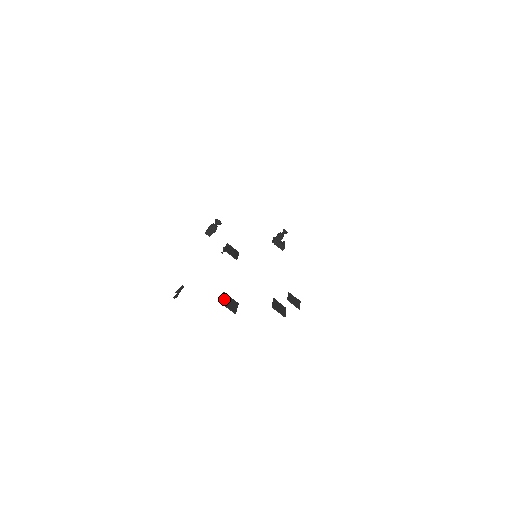
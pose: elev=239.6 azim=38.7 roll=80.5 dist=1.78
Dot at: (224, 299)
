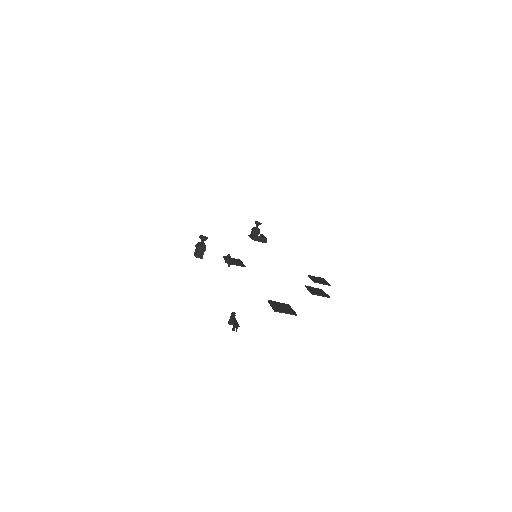
Dot at: (275, 306)
